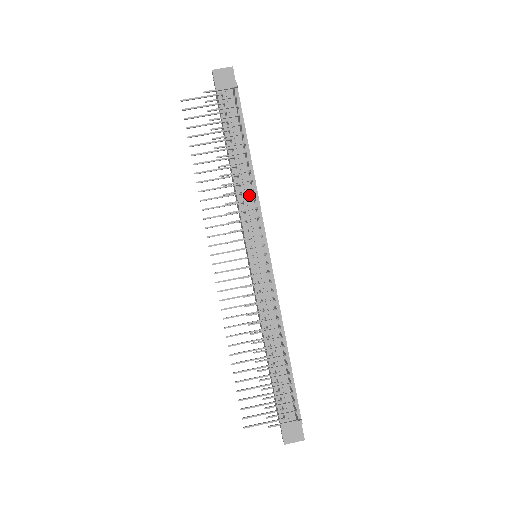
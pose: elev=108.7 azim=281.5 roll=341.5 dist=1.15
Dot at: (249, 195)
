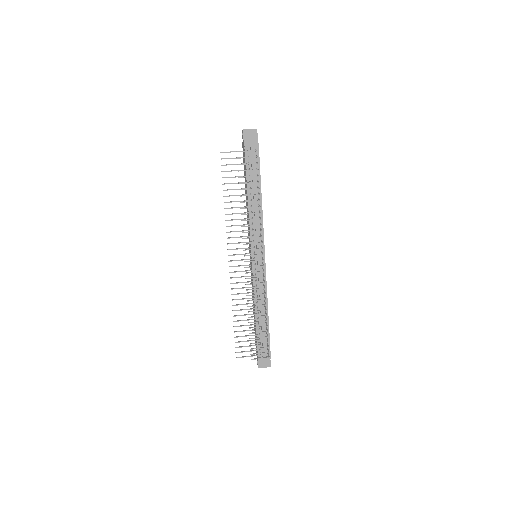
Dot at: occluded
